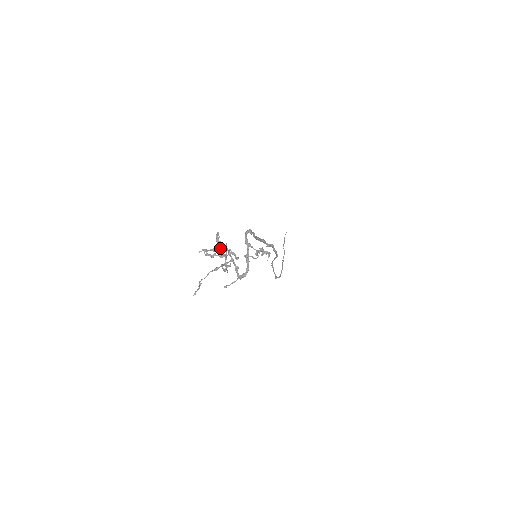
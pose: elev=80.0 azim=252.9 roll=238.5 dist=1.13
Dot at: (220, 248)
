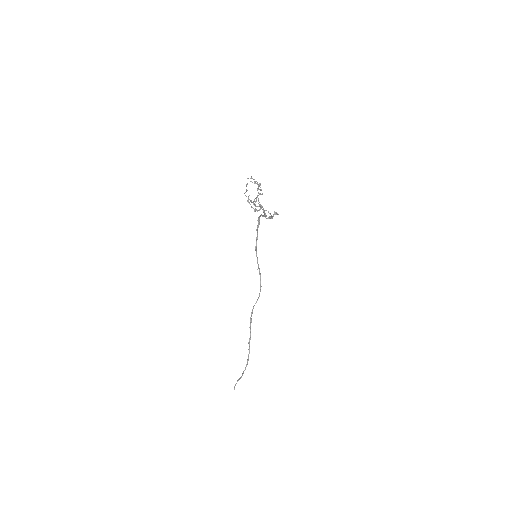
Dot at: (258, 184)
